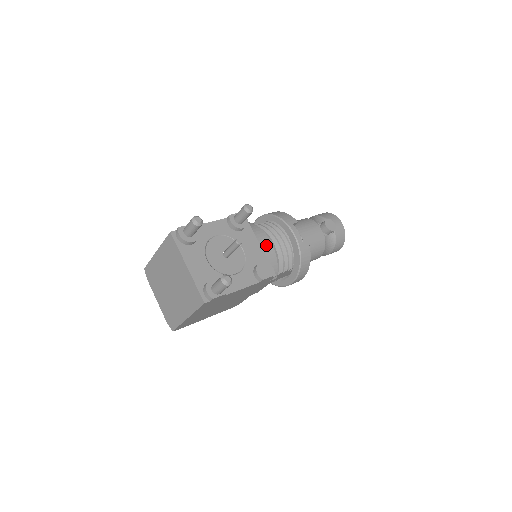
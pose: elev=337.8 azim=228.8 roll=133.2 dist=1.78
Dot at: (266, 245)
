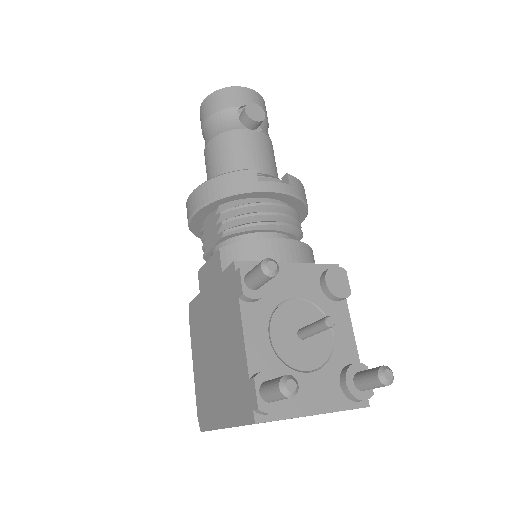
Dot at: (287, 250)
